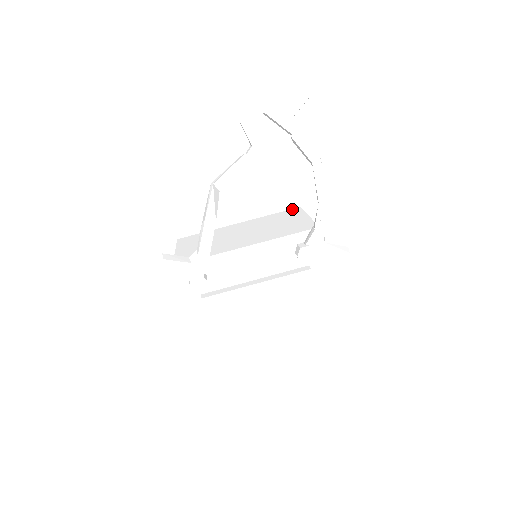
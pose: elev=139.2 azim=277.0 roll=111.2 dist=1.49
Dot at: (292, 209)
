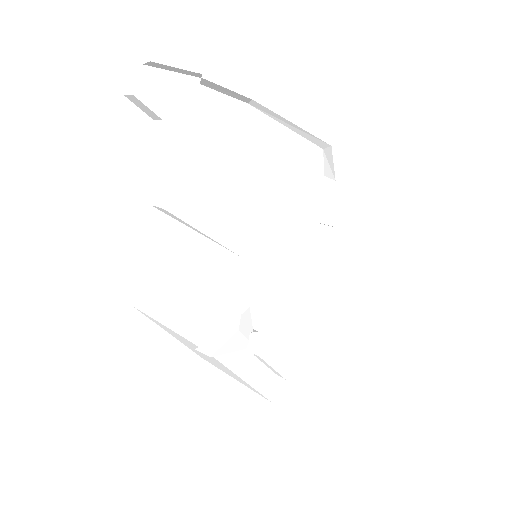
Dot at: (237, 172)
